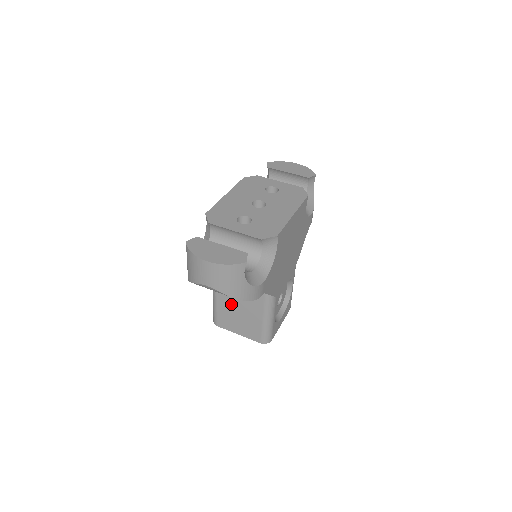
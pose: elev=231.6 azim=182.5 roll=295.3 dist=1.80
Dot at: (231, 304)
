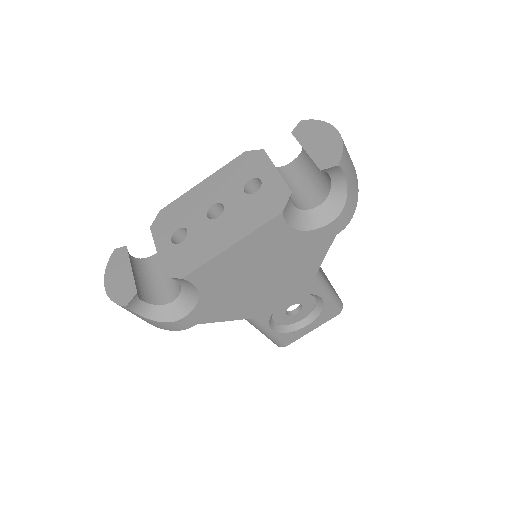
Dot at: occluded
